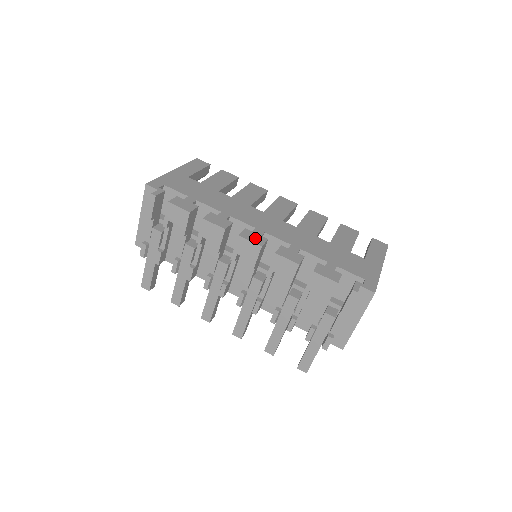
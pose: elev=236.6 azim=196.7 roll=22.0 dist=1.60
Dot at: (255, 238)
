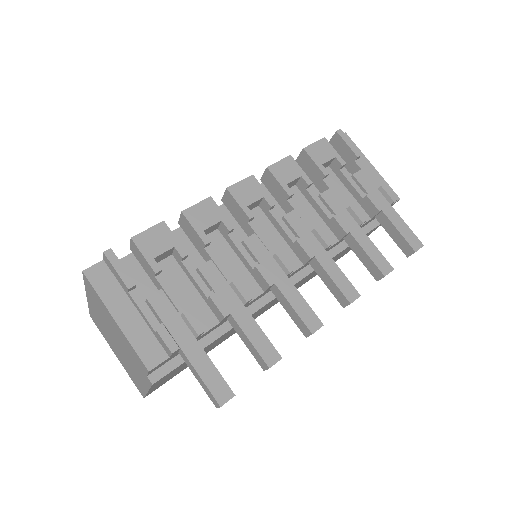
Dot at: occluded
